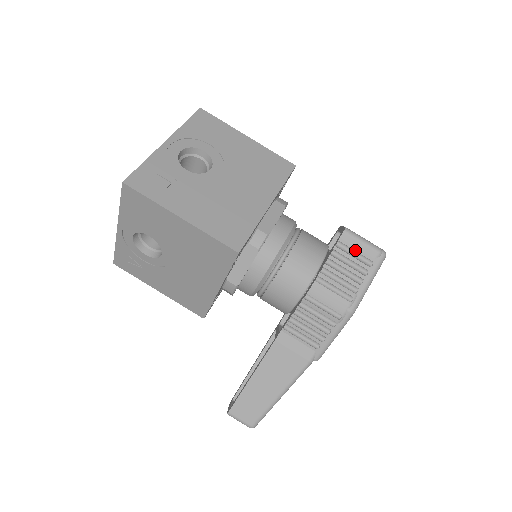
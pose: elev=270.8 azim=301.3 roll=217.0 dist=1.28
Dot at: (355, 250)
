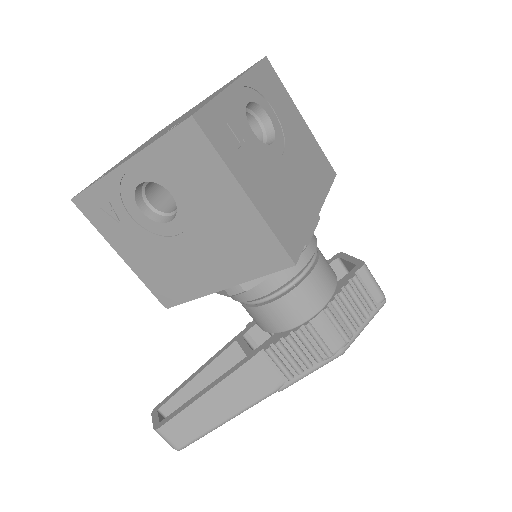
Dot at: (365, 289)
